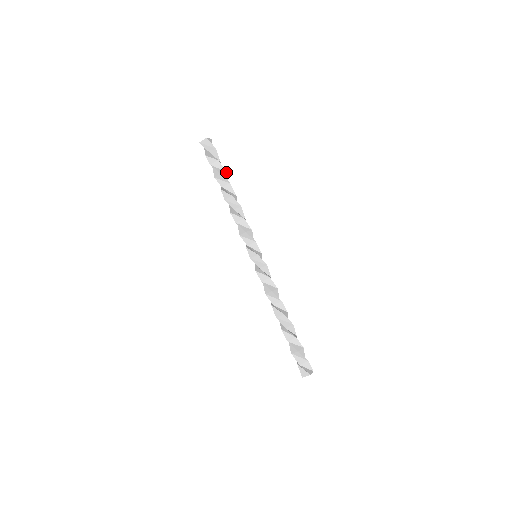
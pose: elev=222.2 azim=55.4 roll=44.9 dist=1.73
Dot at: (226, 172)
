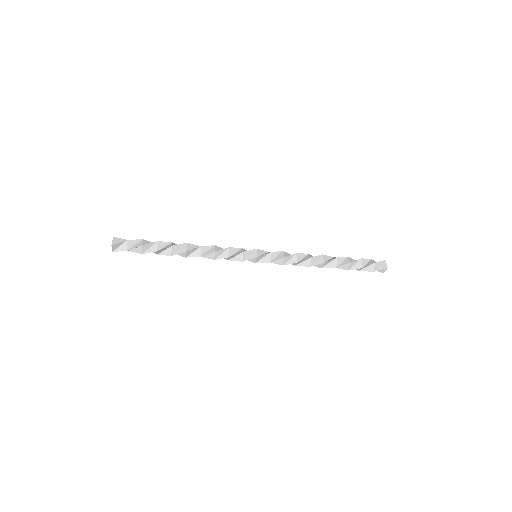
Dot at: (157, 242)
